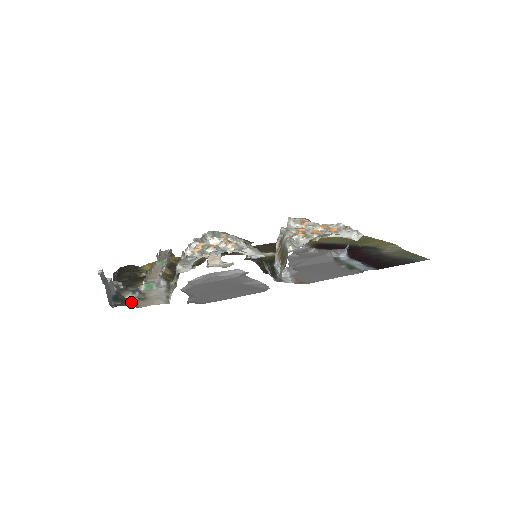
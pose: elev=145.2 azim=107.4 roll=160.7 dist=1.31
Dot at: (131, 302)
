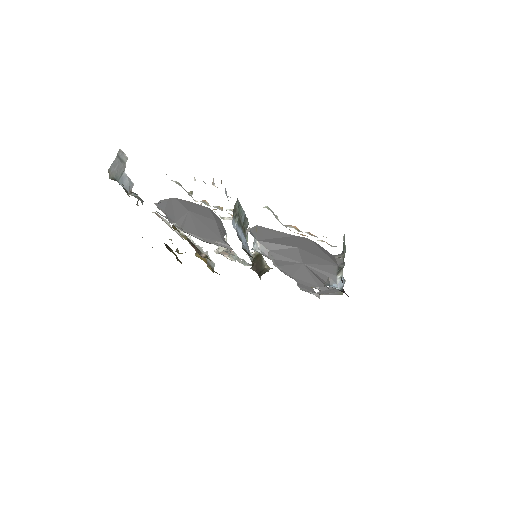
Dot at: occluded
